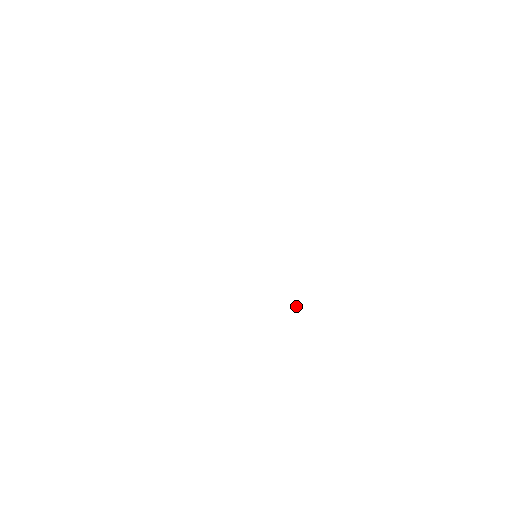
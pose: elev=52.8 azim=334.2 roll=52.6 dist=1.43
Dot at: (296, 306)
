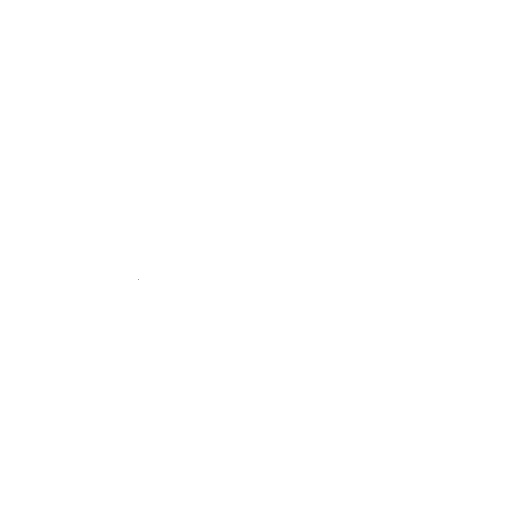
Dot at: occluded
